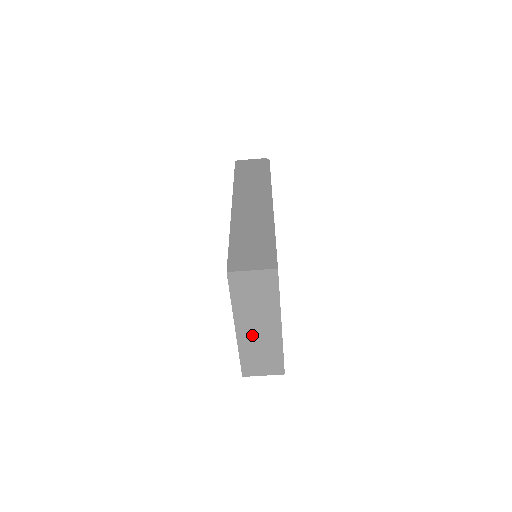
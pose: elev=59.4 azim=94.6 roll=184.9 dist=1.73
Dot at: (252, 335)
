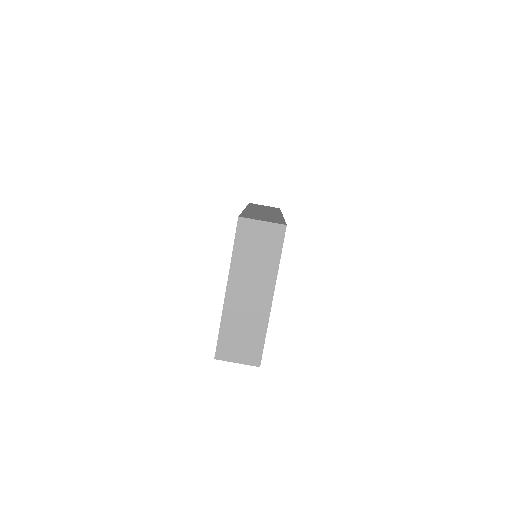
Dot at: (241, 302)
